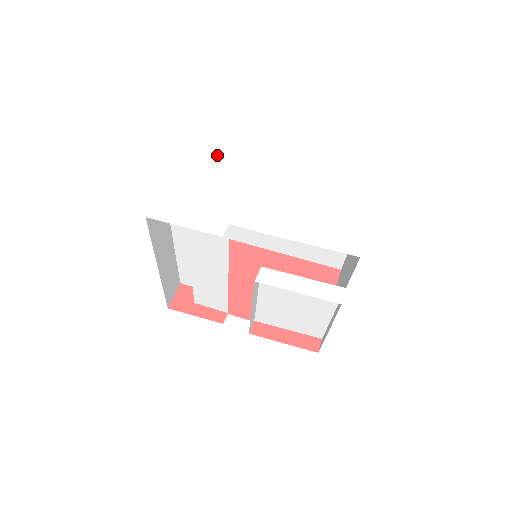
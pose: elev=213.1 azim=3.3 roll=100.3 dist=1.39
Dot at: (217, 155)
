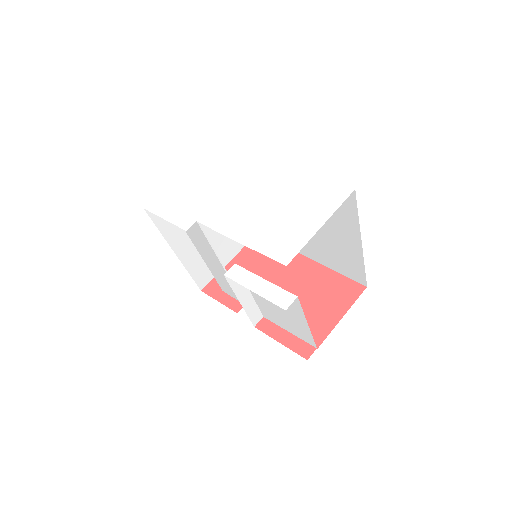
Dot at: (219, 162)
